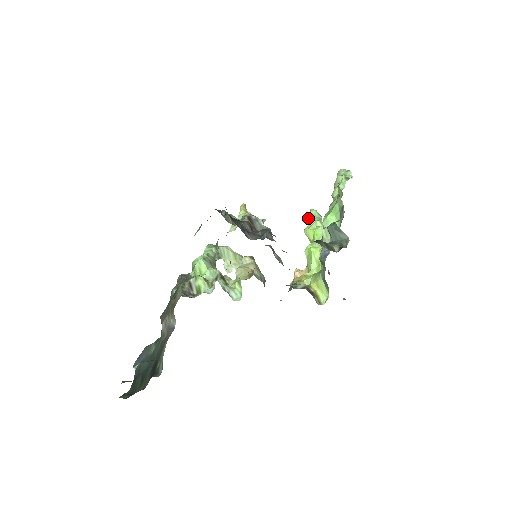
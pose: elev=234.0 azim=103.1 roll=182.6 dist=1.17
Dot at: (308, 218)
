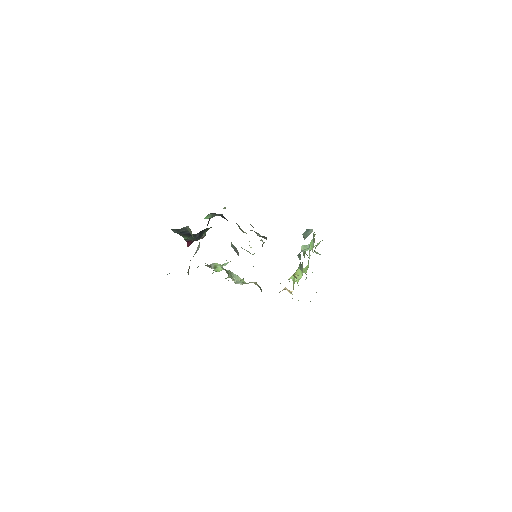
Dot at: occluded
